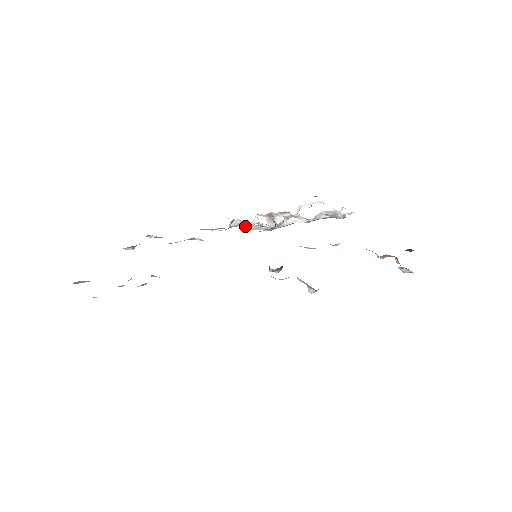
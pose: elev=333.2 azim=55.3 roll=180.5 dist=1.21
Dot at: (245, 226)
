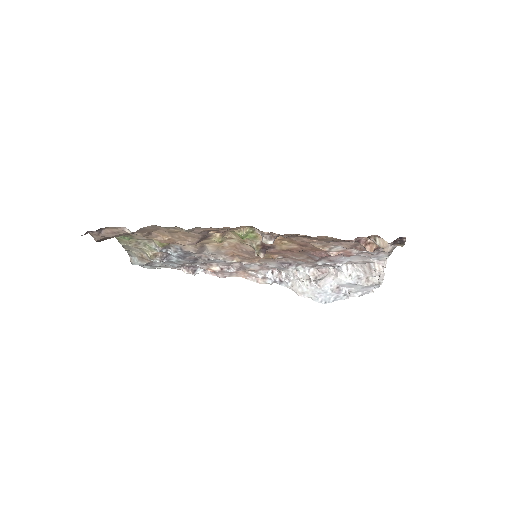
Dot at: (292, 289)
